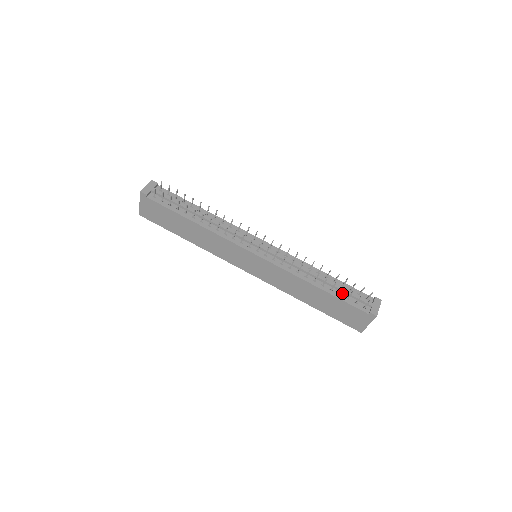
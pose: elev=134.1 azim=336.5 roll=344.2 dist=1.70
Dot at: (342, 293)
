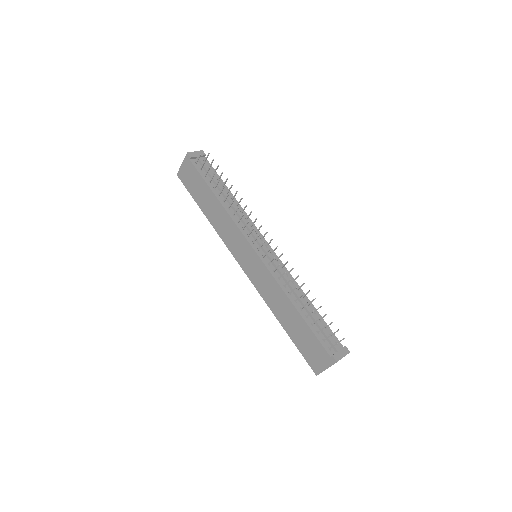
Dot at: (316, 325)
